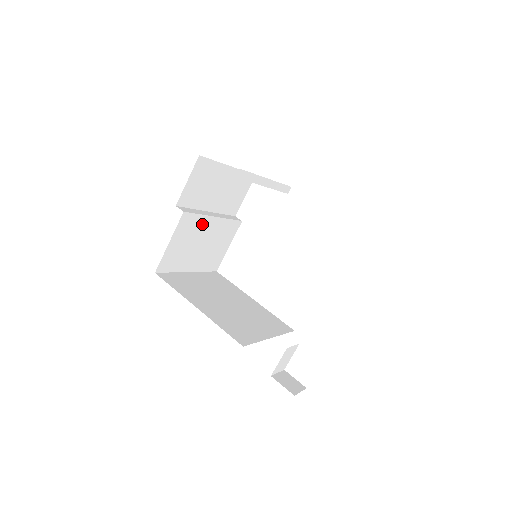
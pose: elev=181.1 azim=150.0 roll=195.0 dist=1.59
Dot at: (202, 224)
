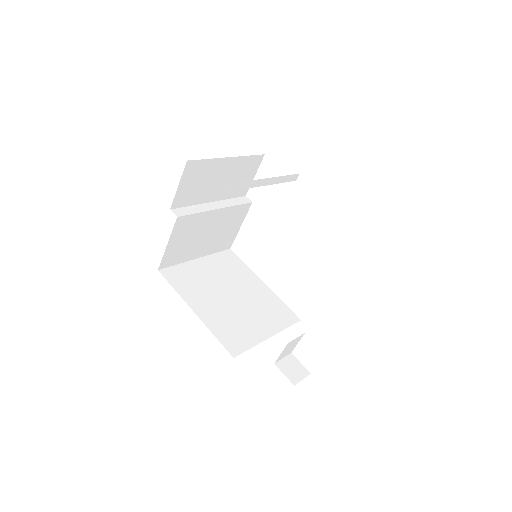
Dot at: (203, 219)
